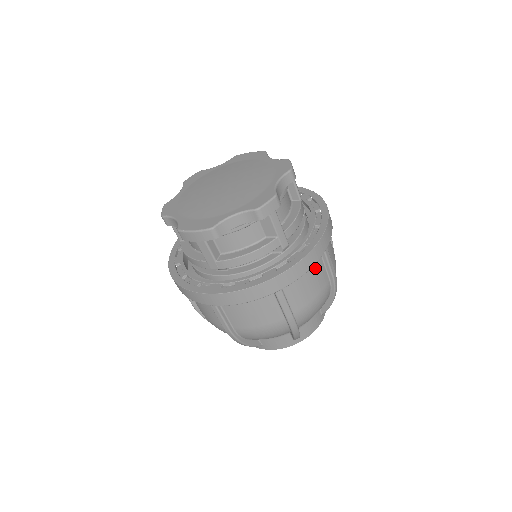
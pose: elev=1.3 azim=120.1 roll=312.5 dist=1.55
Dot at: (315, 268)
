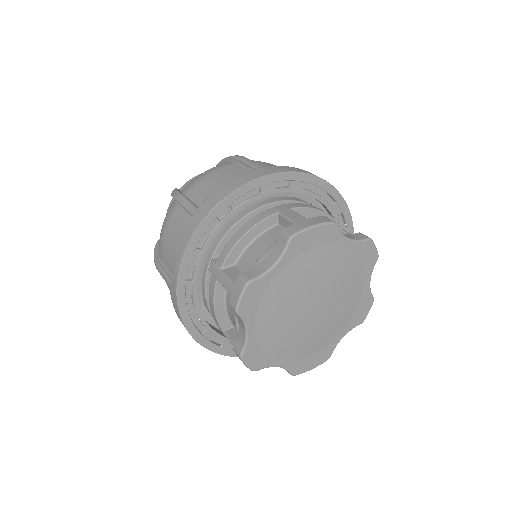
Dot at: occluded
